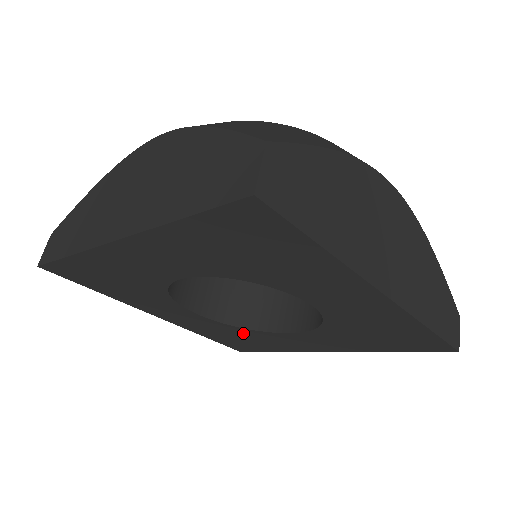
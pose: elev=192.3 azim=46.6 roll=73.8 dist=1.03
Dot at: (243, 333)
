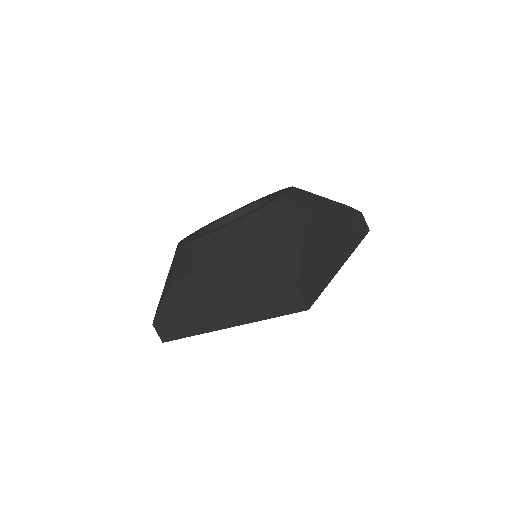
Dot at: occluded
